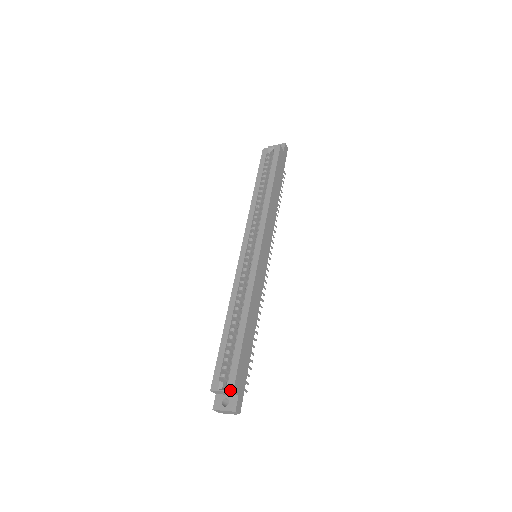
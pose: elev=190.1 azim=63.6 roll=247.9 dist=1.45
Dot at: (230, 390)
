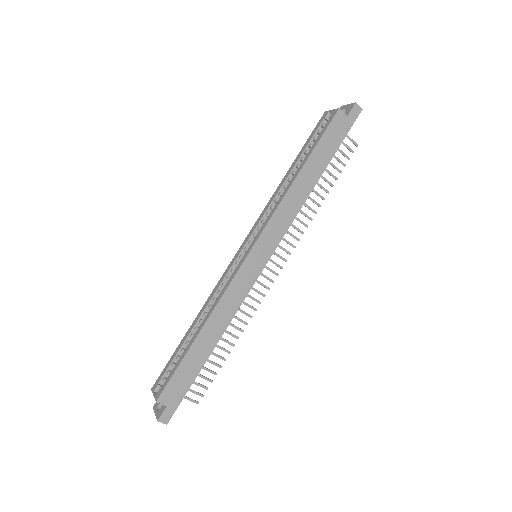
Dot at: (156, 398)
